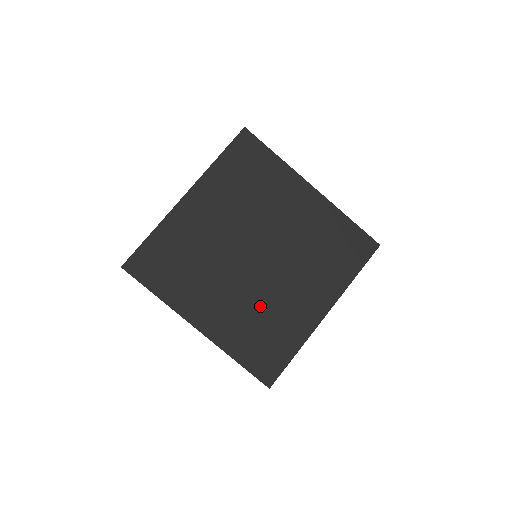
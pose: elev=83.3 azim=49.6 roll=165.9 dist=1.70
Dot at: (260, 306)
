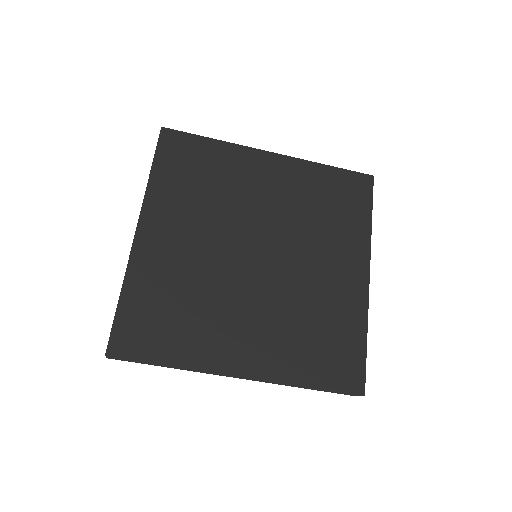
Dot at: (295, 307)
